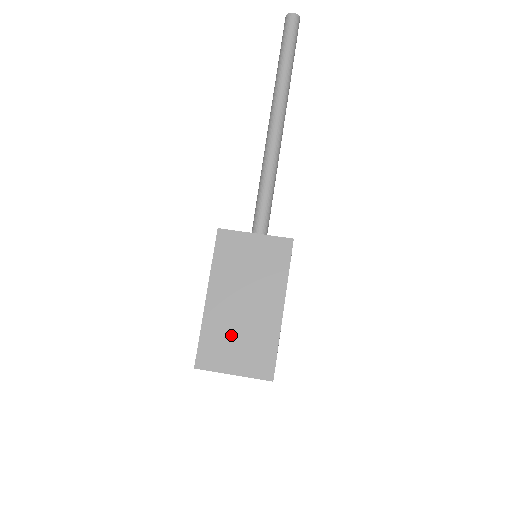
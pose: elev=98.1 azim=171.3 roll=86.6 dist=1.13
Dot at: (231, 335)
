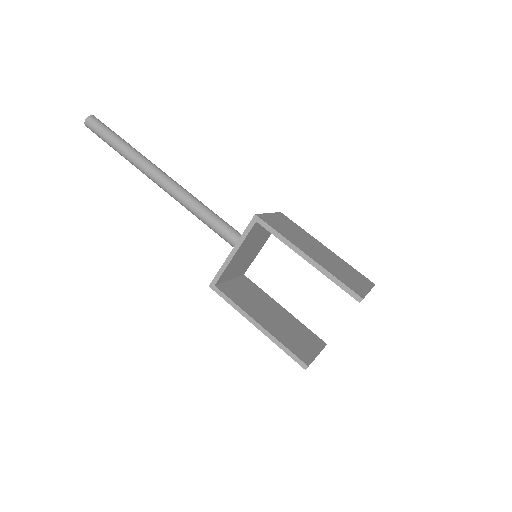
Dot at: (340, 270)
